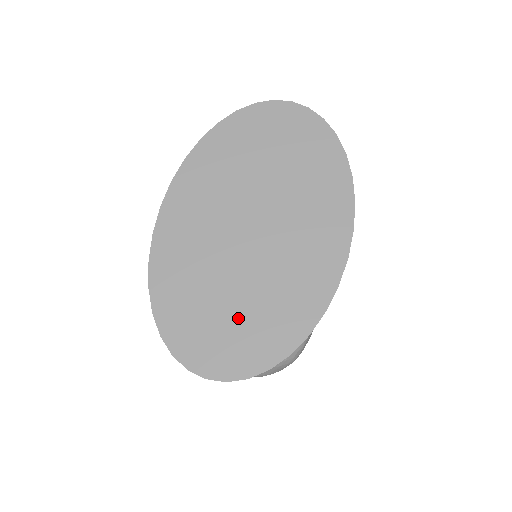
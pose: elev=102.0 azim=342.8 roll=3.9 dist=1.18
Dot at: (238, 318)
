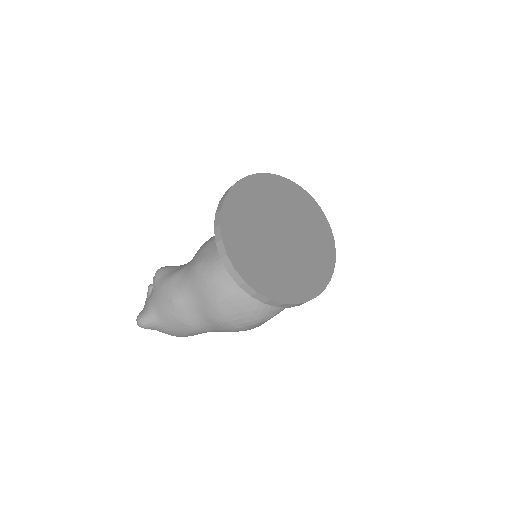
Dot at: (265, 260)
